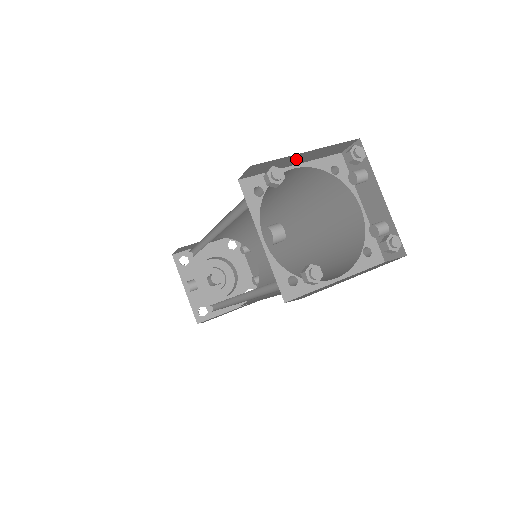
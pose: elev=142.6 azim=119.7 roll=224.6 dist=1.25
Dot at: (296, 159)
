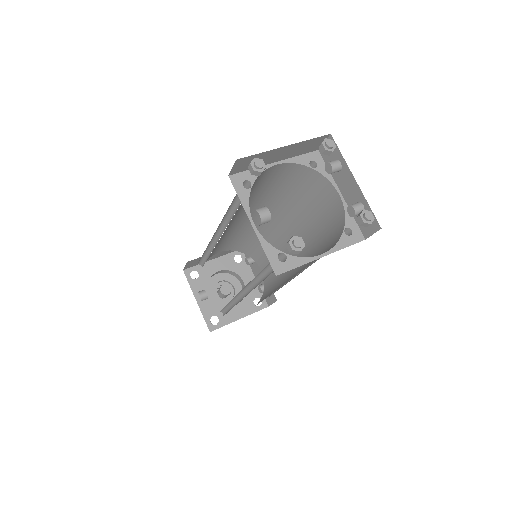
Dot at: (277, 155)
